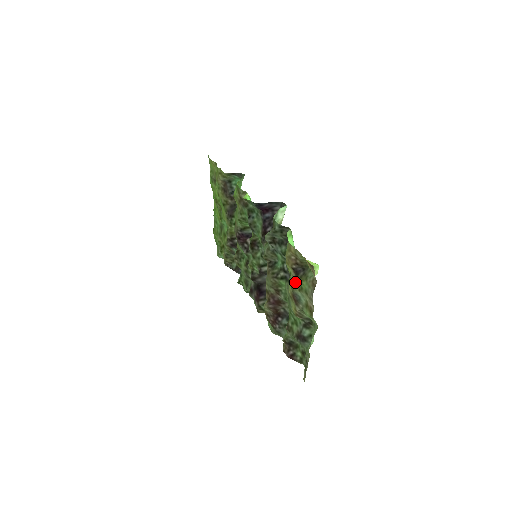
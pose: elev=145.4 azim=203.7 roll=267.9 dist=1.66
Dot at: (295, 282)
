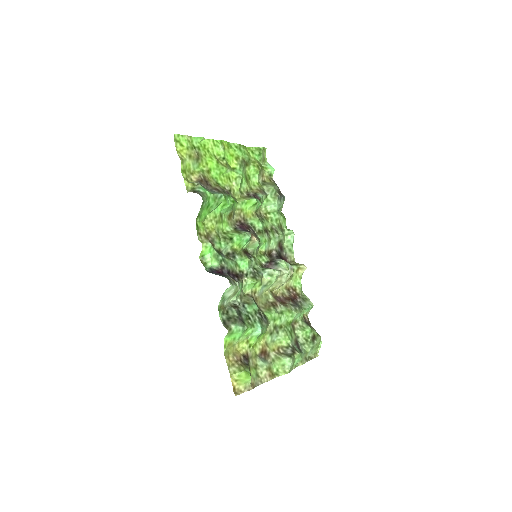
Dot at: (252, 359)
